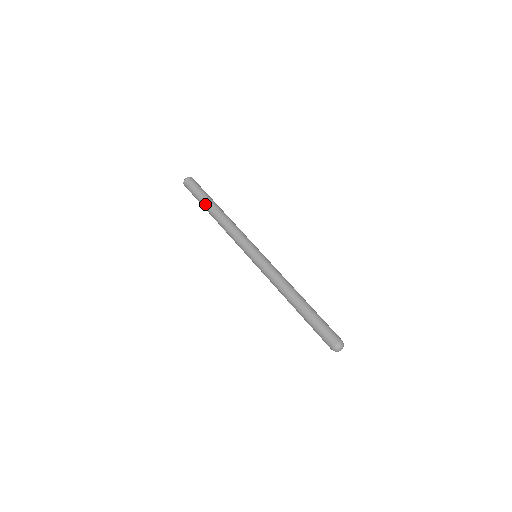
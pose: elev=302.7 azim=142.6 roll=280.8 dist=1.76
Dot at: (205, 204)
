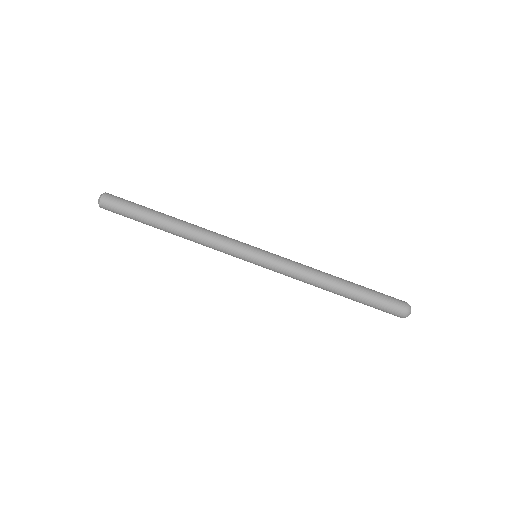
Dot at: (153, 216)
